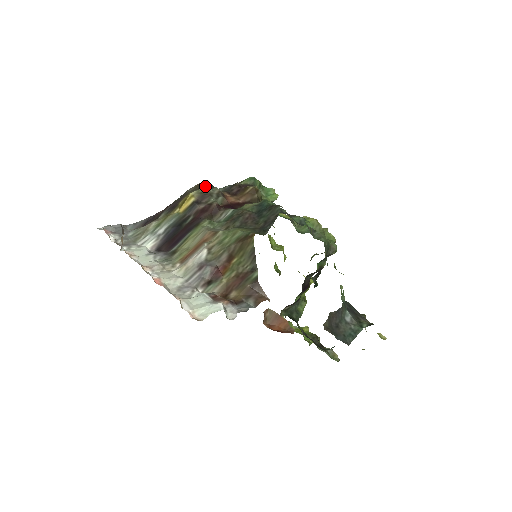
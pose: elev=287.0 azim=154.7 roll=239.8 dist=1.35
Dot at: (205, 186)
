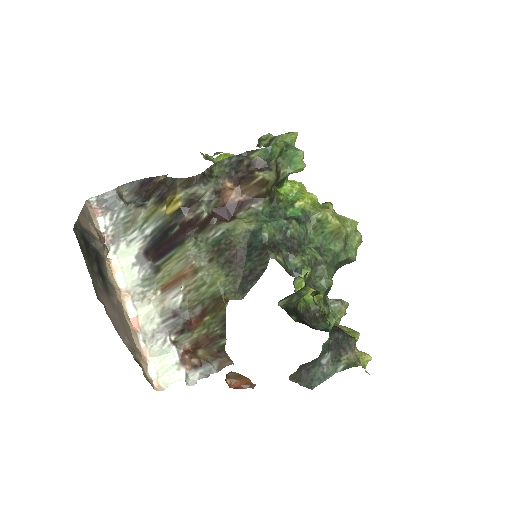
Dot at: (195, 185)
